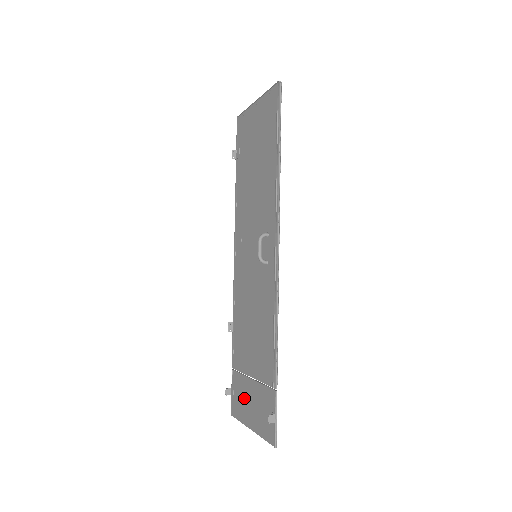
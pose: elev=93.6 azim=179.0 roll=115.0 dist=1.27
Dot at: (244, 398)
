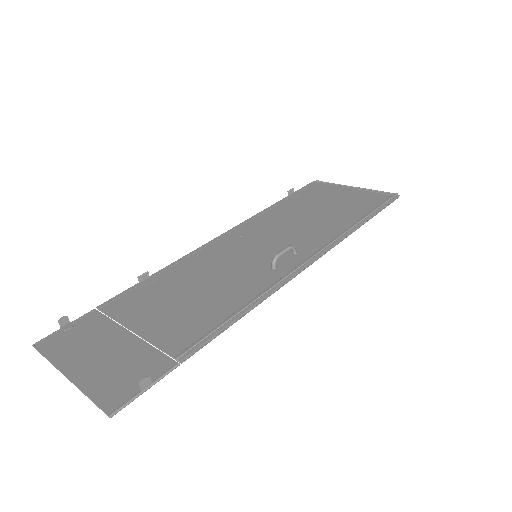
Dot at: (91, 342)
